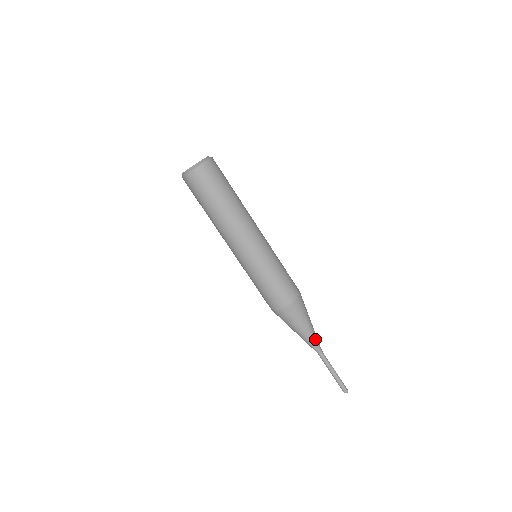
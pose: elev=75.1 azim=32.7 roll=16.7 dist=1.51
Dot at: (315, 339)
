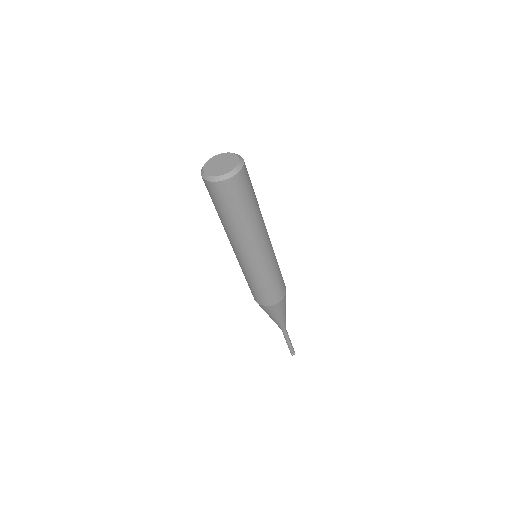
Dot at: occluded
